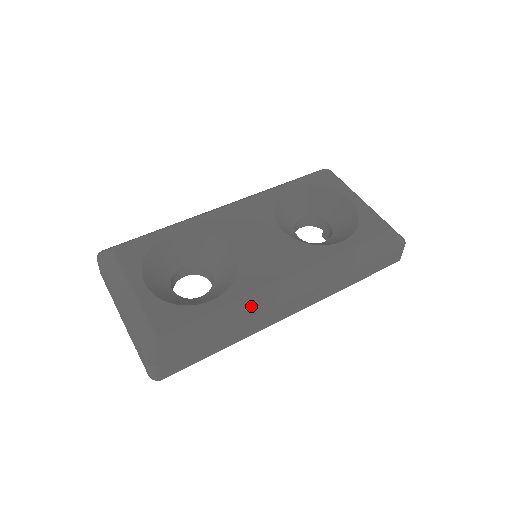
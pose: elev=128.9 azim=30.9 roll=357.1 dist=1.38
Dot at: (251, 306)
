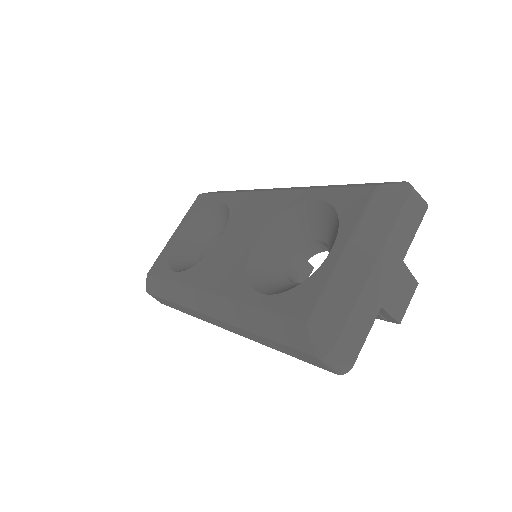
Dot at: (183, 295)
